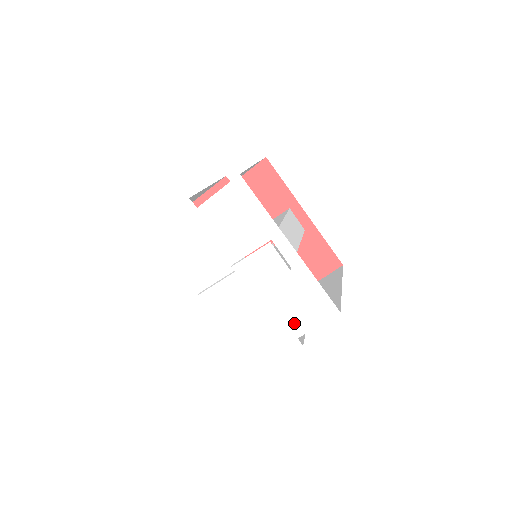
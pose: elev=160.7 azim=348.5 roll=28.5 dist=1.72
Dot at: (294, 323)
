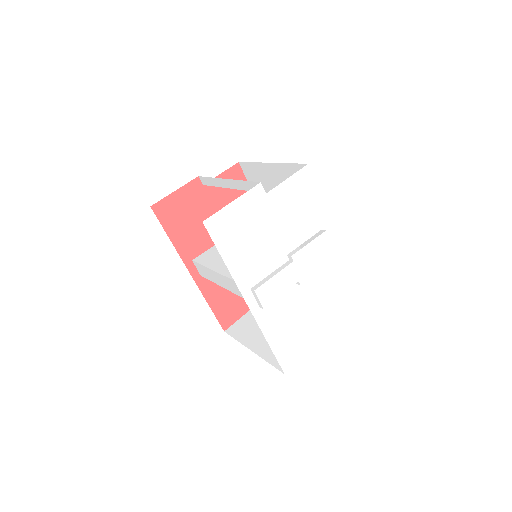
Dot at: (326, 311)
